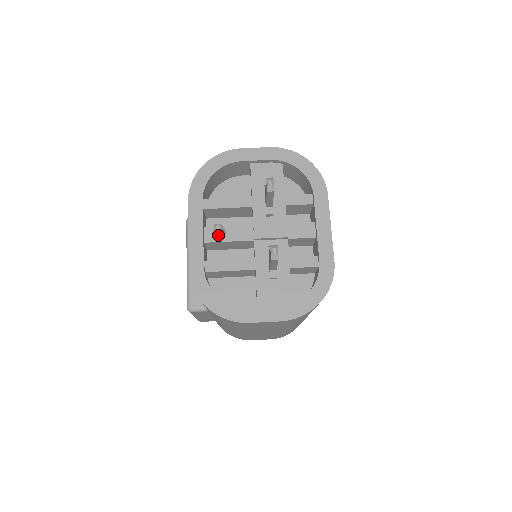
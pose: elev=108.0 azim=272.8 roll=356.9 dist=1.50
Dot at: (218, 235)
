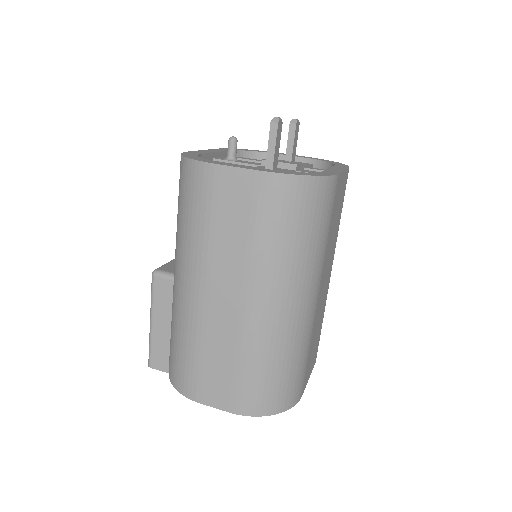
Dot at: (230, 151)
